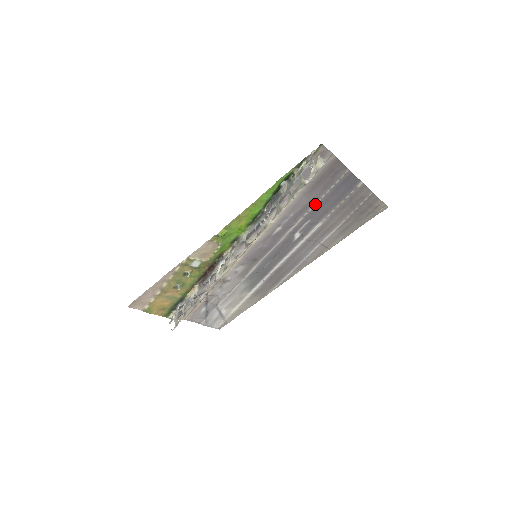
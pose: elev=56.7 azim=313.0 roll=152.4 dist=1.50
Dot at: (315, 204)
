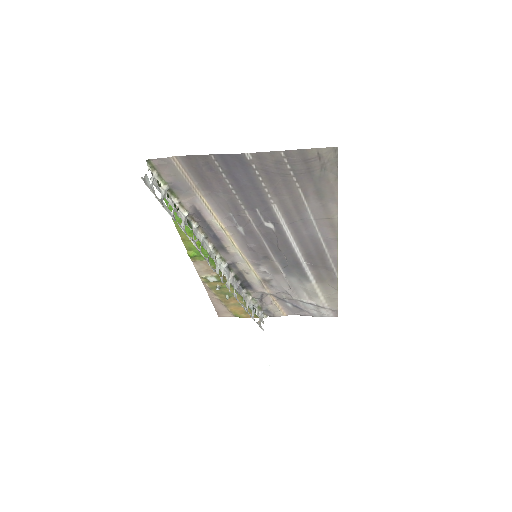
Dot at: (236, 196)
